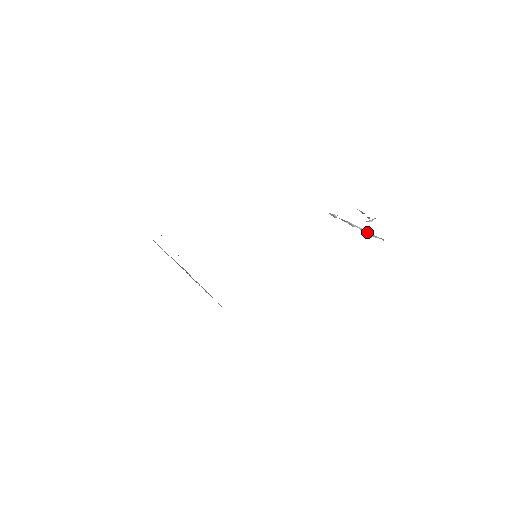
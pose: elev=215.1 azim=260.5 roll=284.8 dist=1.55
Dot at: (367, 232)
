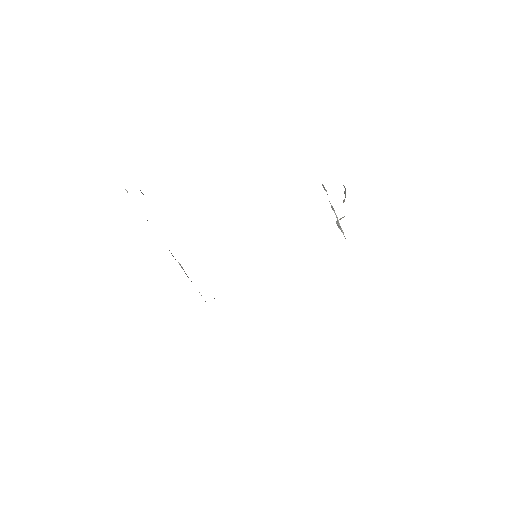
Dot at: (340, 226)
